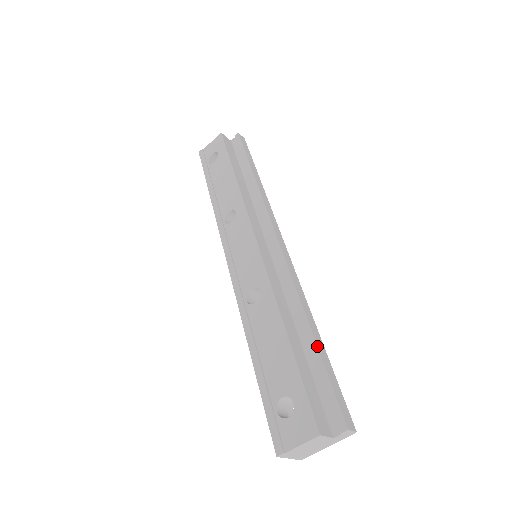
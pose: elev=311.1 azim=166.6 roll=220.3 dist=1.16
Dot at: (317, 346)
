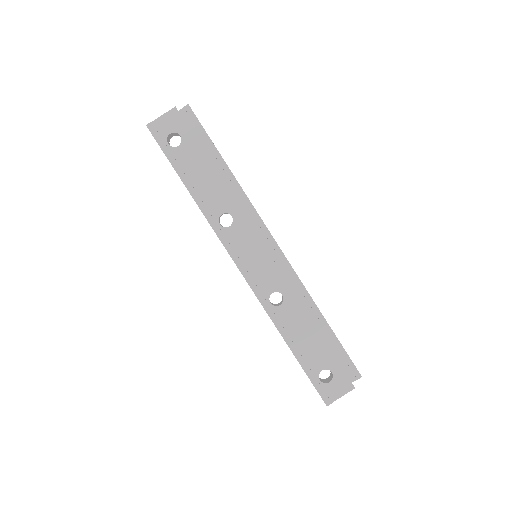
Dot at: occluded
